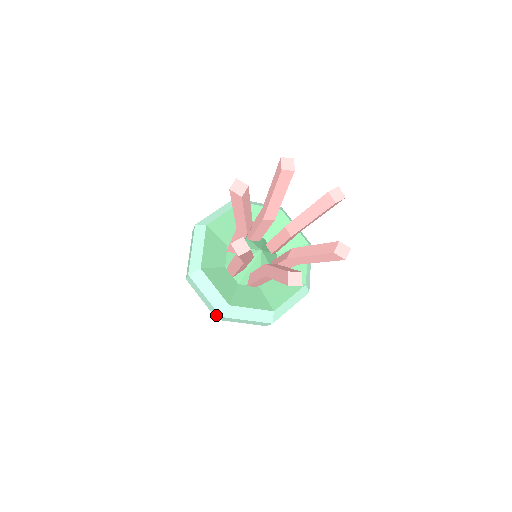
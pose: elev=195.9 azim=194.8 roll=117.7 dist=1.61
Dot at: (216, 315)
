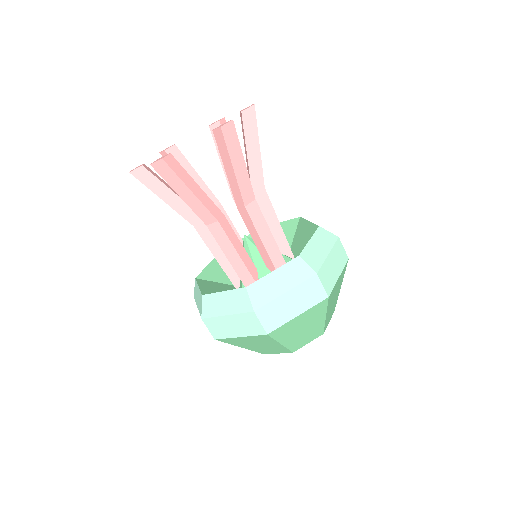
Dot at: occluded
